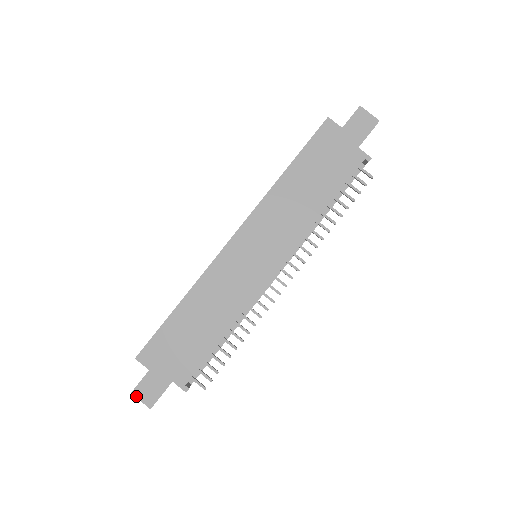
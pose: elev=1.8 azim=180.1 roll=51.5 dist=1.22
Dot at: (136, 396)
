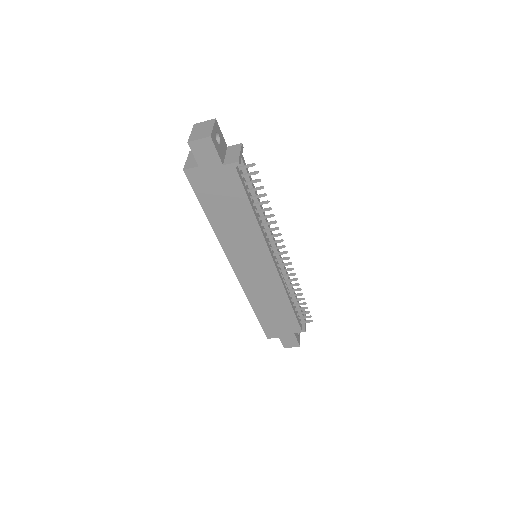
Dot at: occluded
